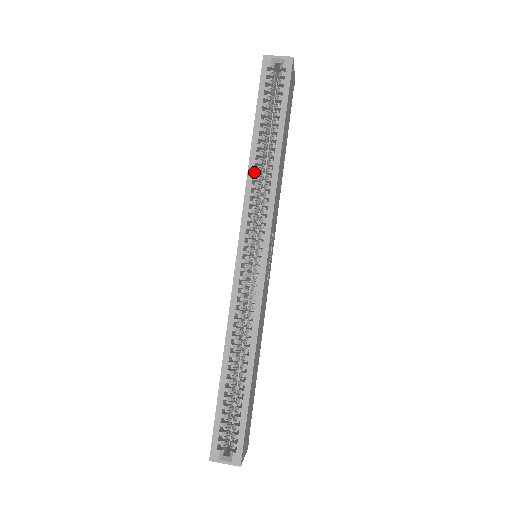
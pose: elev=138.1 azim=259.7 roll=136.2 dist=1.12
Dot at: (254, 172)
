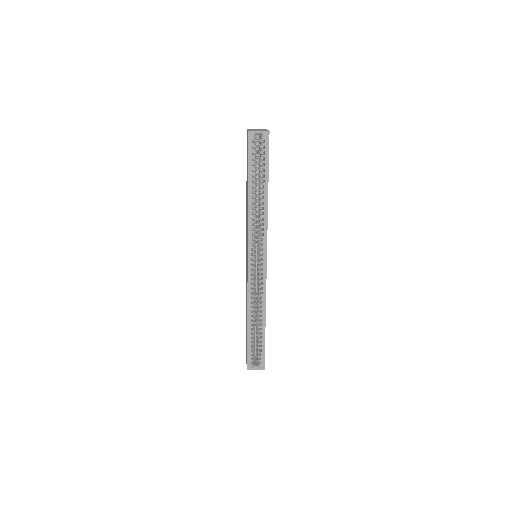
Dot at: (251, 211)
